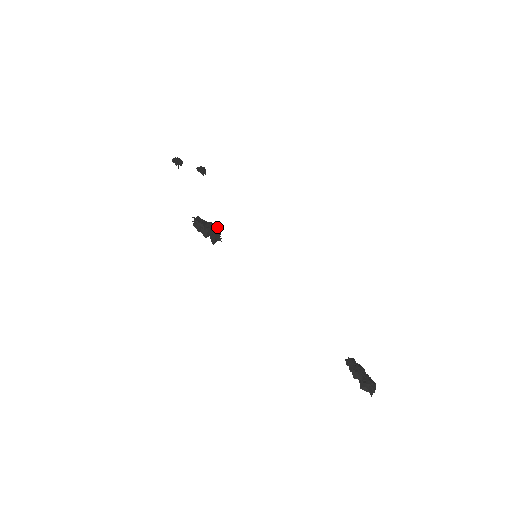
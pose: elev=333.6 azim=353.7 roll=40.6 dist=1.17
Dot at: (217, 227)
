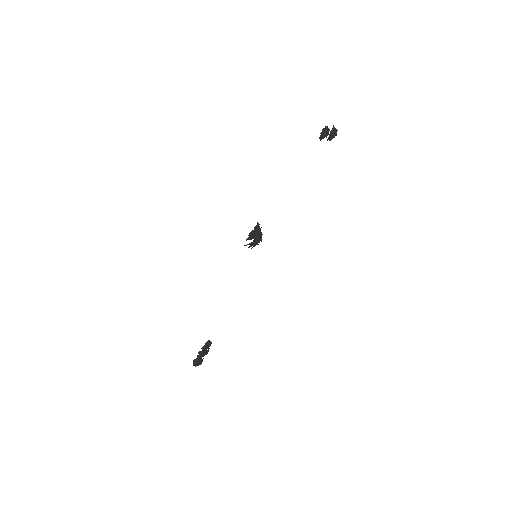
Dot at: occluded
